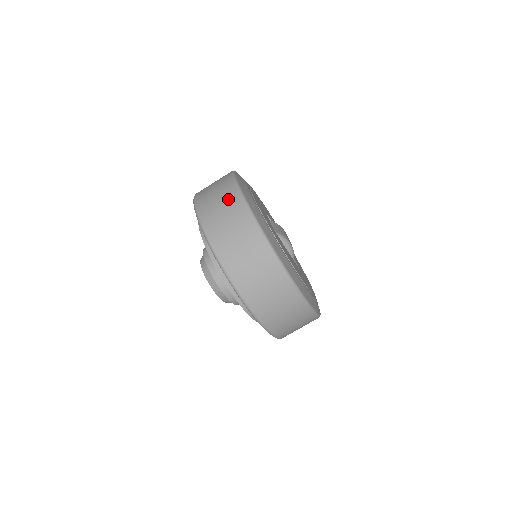
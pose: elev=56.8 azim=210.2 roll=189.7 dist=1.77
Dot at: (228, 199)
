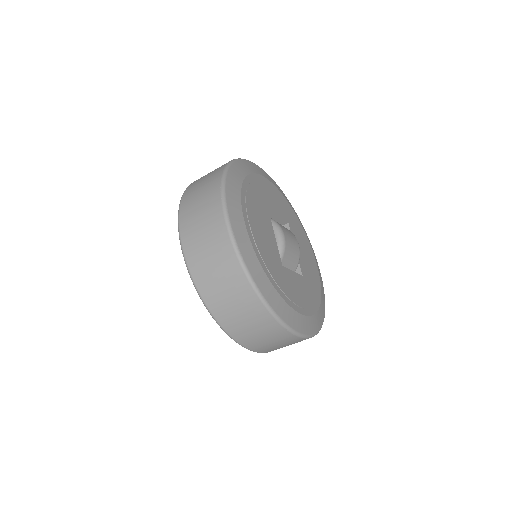
Dot at: occluded
